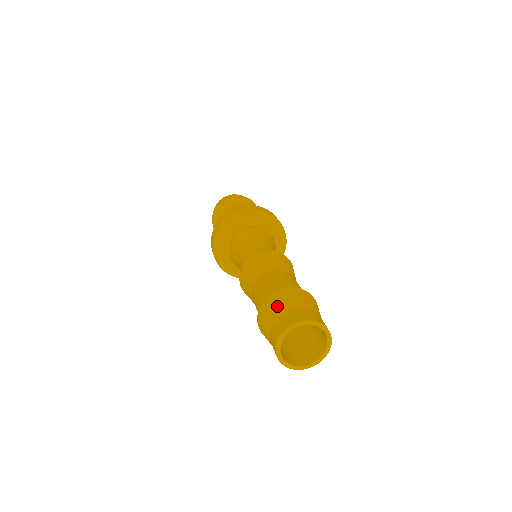
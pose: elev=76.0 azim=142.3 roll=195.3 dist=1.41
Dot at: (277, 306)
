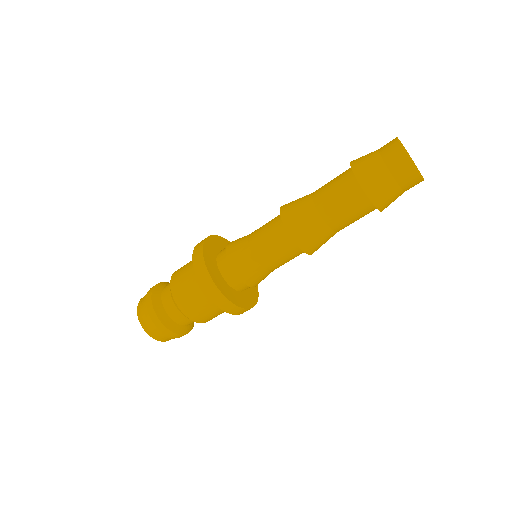
Dot at: (368, 159)
